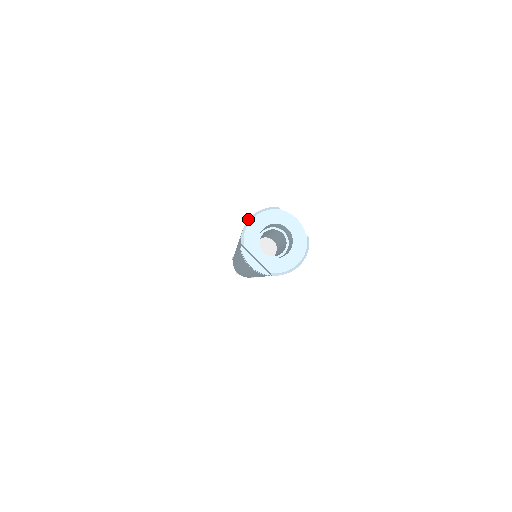
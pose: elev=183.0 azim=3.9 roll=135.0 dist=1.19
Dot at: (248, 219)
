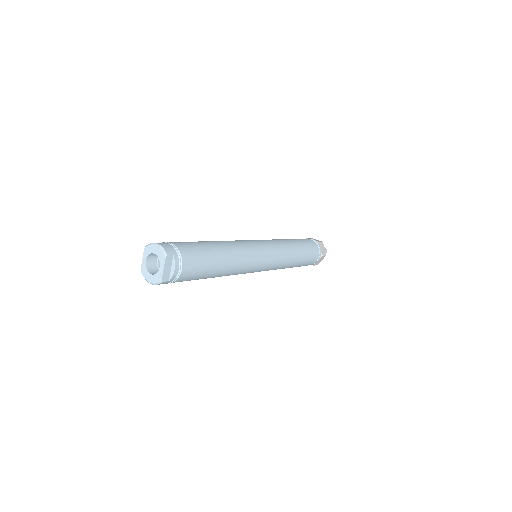
Dot at: (156, 243)
